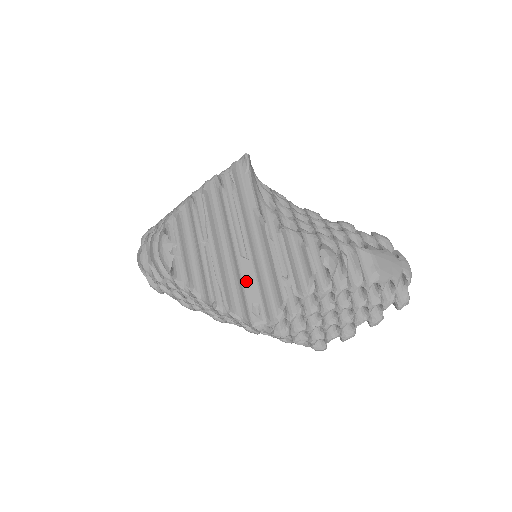
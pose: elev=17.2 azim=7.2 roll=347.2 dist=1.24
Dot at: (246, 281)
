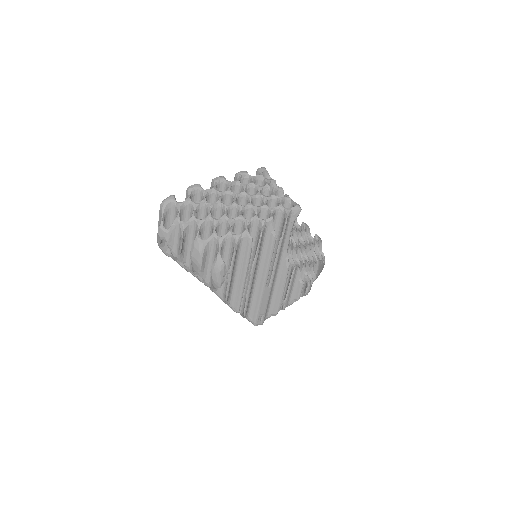
Dot at: (263, 301)
